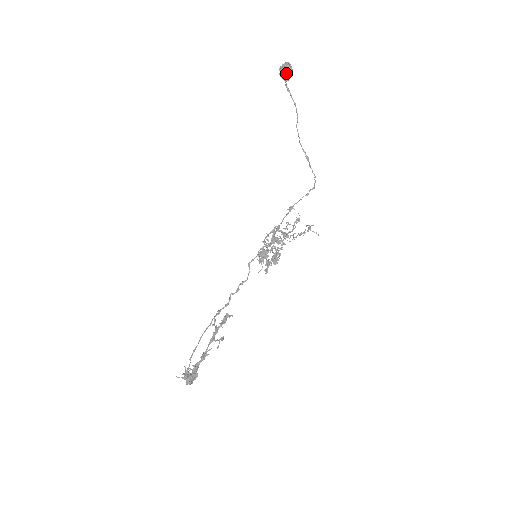
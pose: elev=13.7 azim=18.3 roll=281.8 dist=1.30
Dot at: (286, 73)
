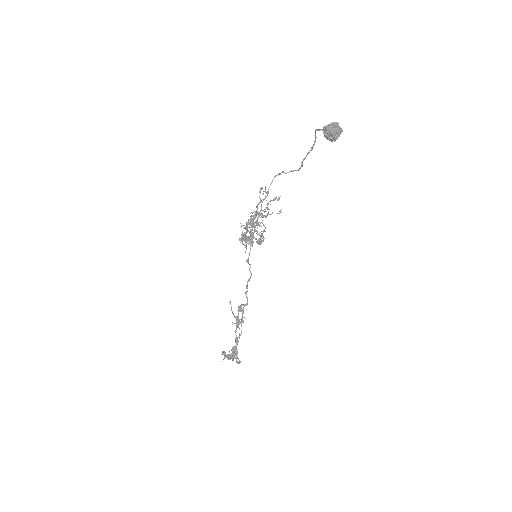
Dot at: occluded
